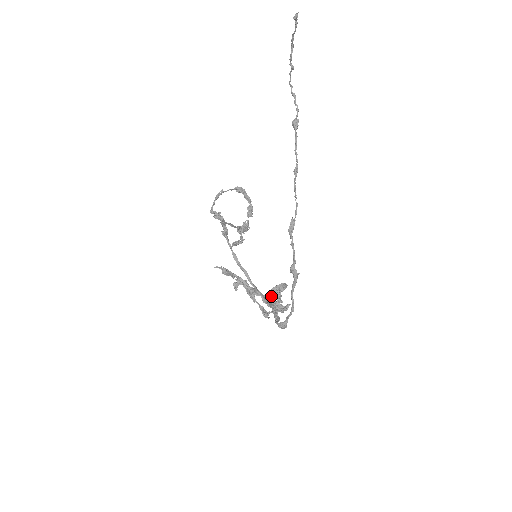
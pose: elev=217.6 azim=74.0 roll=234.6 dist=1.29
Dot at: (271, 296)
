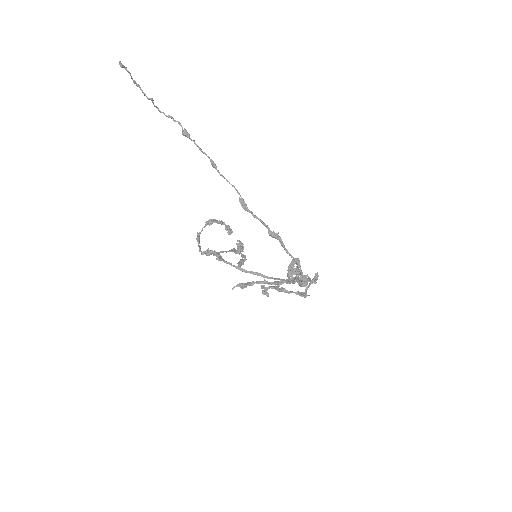
Dot at: (291, 275)
